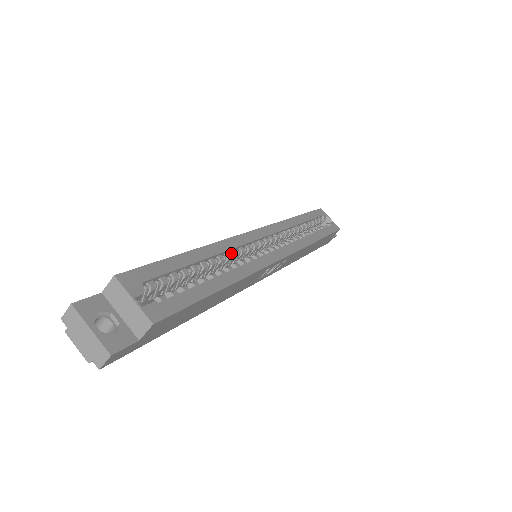
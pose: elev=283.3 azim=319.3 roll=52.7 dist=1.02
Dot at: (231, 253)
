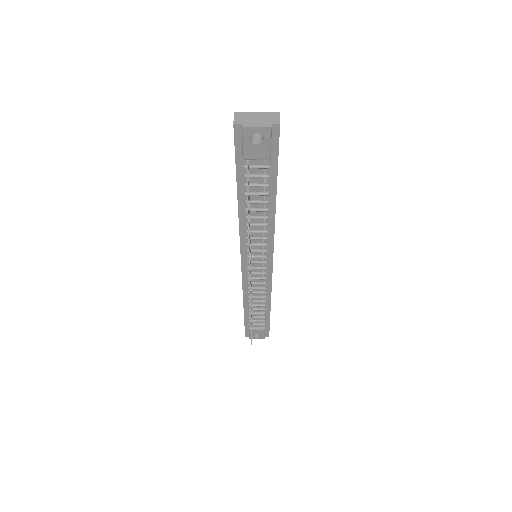
Dot at: occluded
